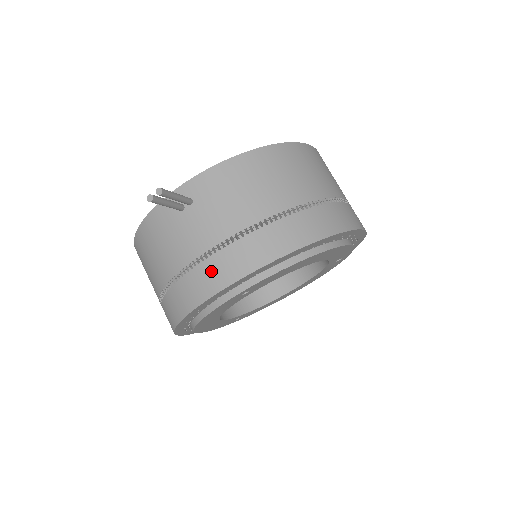
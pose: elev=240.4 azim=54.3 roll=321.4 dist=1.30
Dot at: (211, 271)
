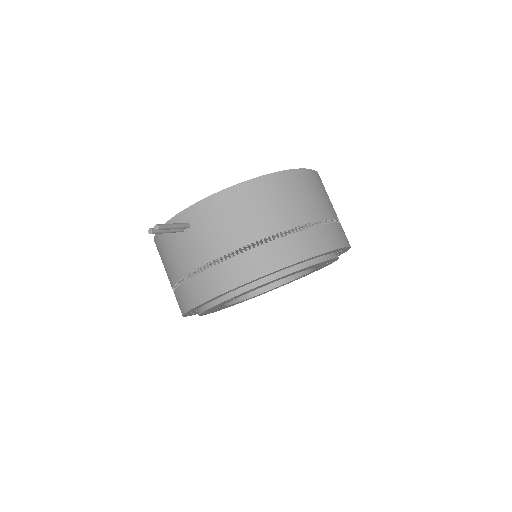
Dot at: (202, 284)
